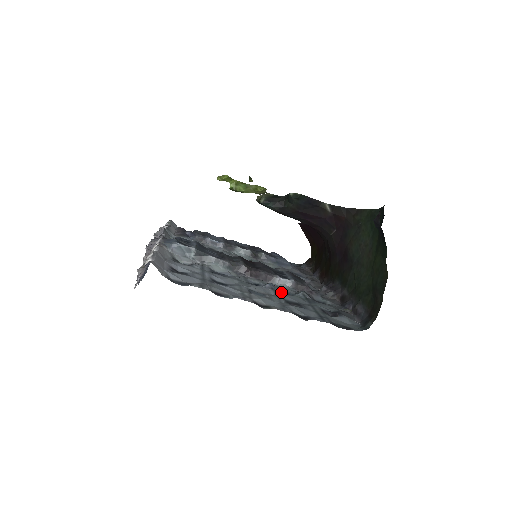
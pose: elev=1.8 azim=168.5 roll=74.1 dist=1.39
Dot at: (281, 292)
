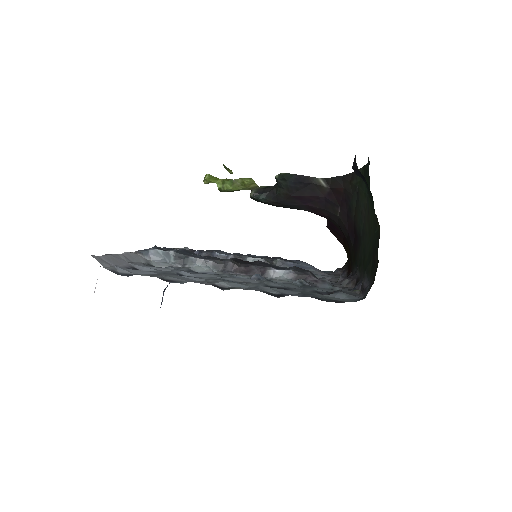
Dot at: (268, 281)
